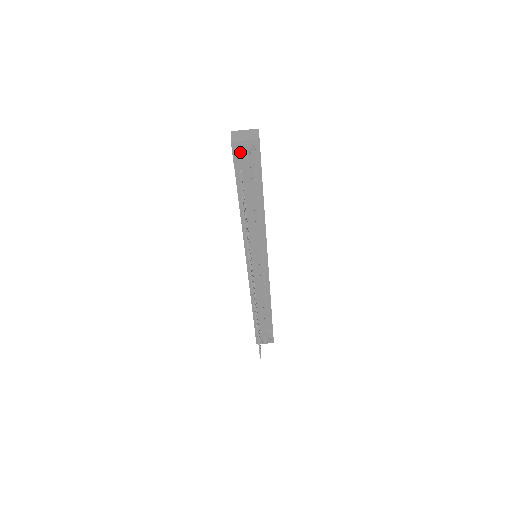
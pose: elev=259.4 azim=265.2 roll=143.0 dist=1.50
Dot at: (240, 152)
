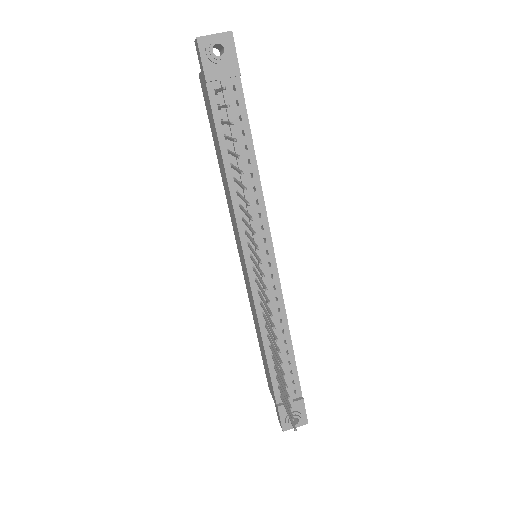
Dot at: (210, 49)
